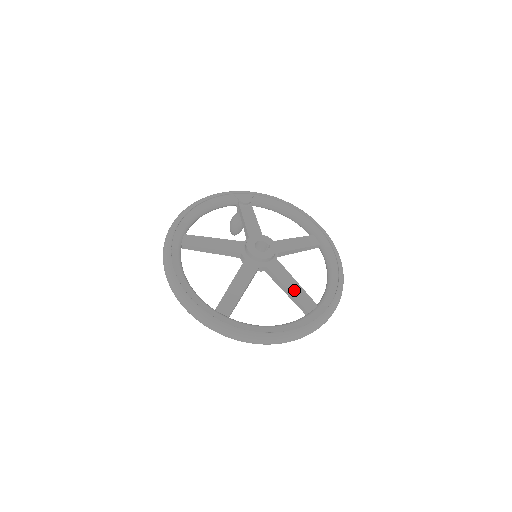
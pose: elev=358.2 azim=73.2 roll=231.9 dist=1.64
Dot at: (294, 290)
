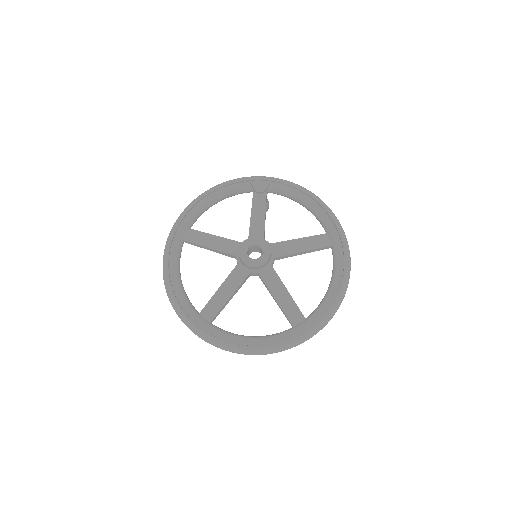
Dot at: (283, 301)
